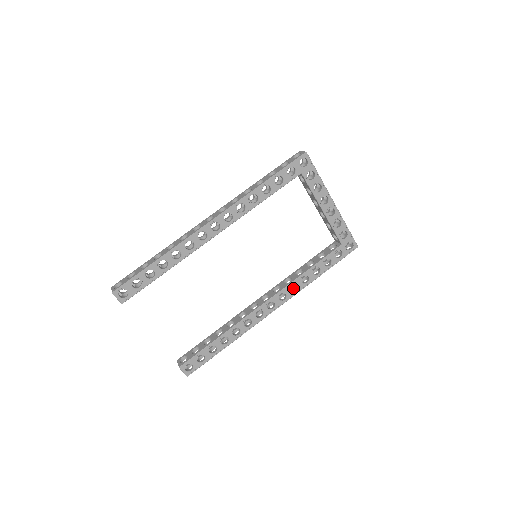
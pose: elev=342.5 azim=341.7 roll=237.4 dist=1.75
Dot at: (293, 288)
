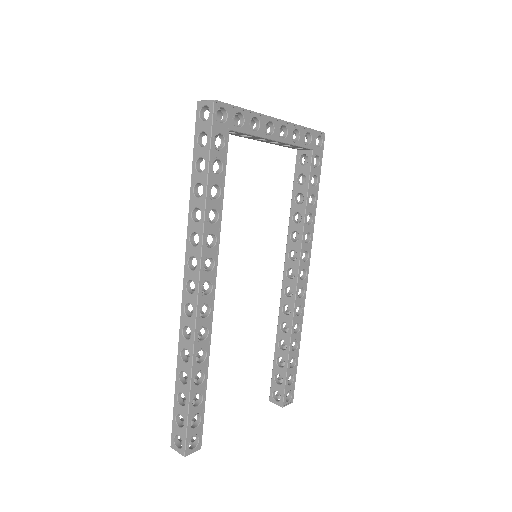
Dot at: occluded
